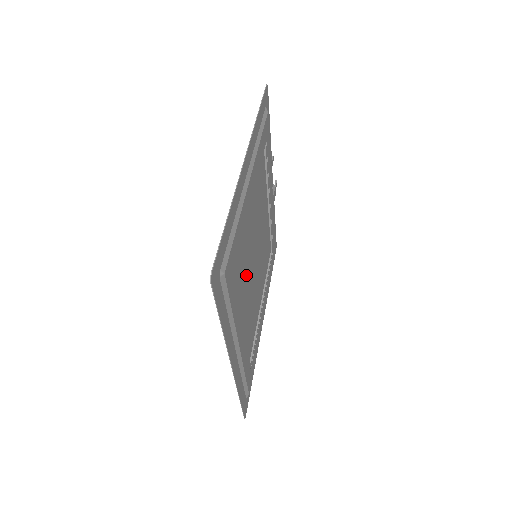
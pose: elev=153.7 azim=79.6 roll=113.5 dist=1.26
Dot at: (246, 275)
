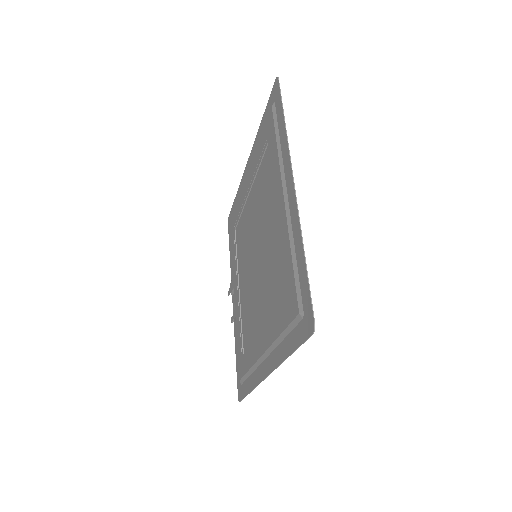
Dot at: (265, 211)
